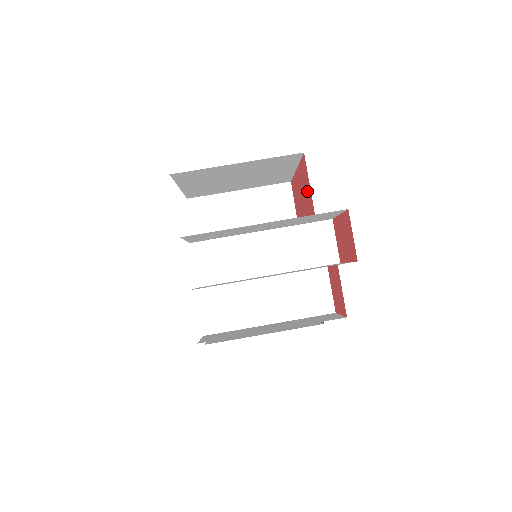
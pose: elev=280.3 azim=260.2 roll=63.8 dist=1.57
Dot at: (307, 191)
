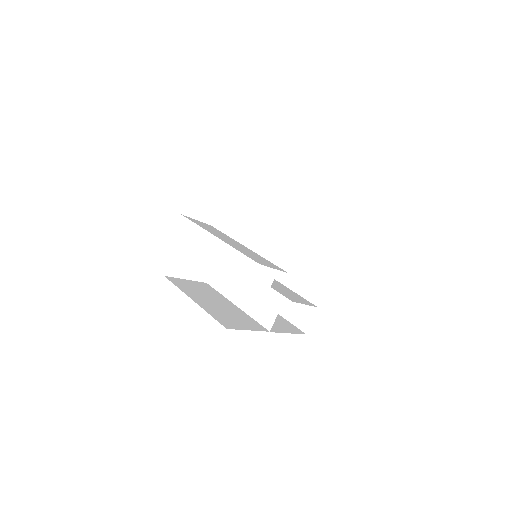
Dot at: occluded
